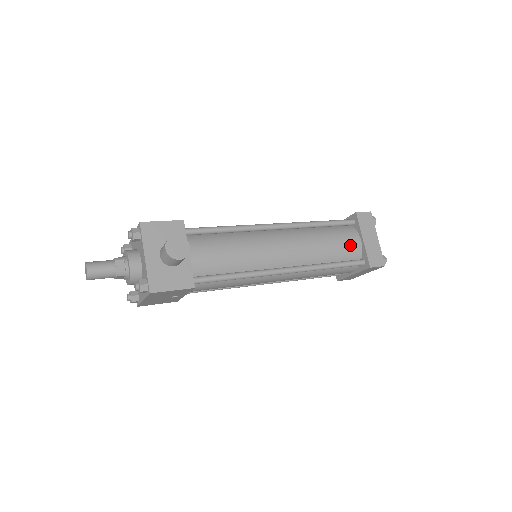
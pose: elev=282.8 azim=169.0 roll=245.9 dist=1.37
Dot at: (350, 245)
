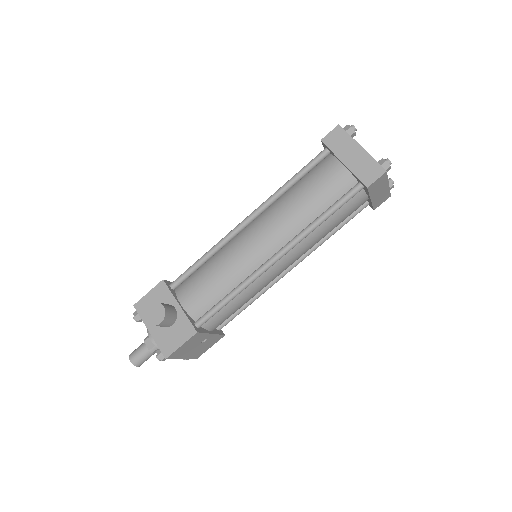
Dot at: (333, 180)
